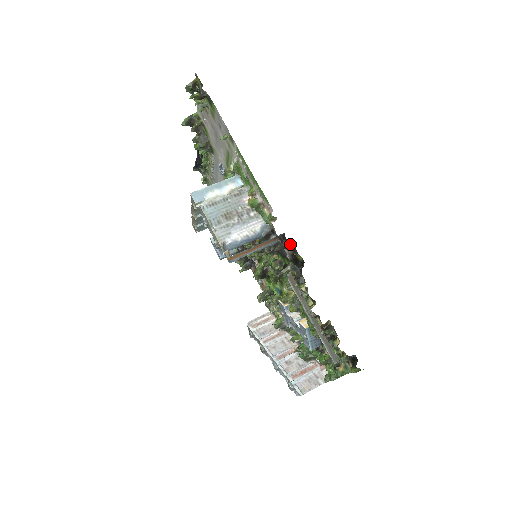
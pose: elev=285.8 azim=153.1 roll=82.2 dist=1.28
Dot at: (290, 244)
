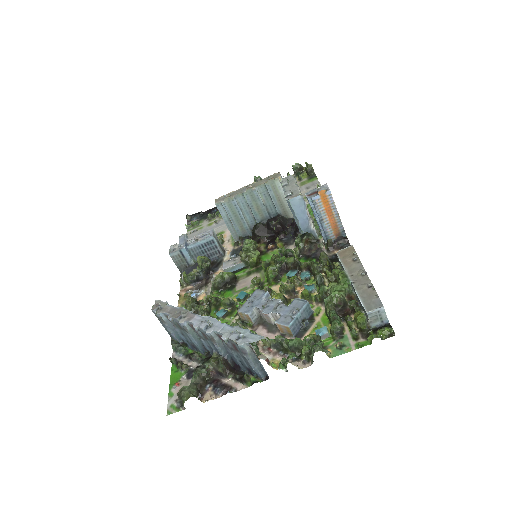
Dot at: (344, 246)
